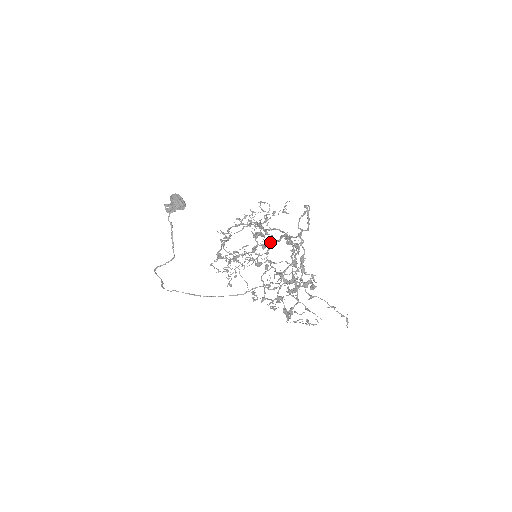
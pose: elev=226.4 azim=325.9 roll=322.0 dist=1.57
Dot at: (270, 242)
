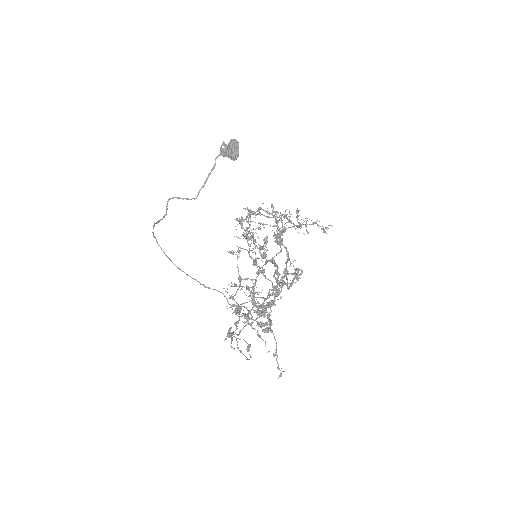
Dot at: (274, 256)
